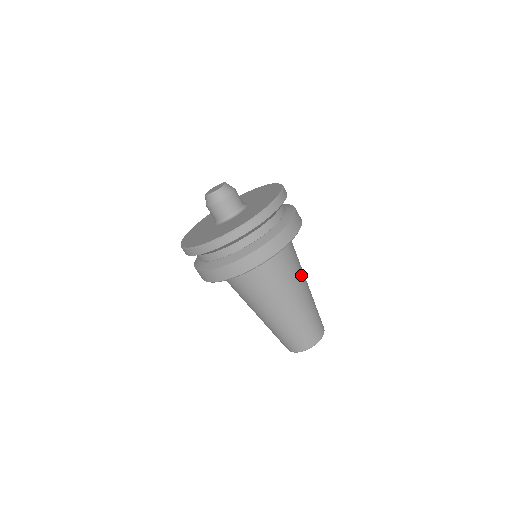
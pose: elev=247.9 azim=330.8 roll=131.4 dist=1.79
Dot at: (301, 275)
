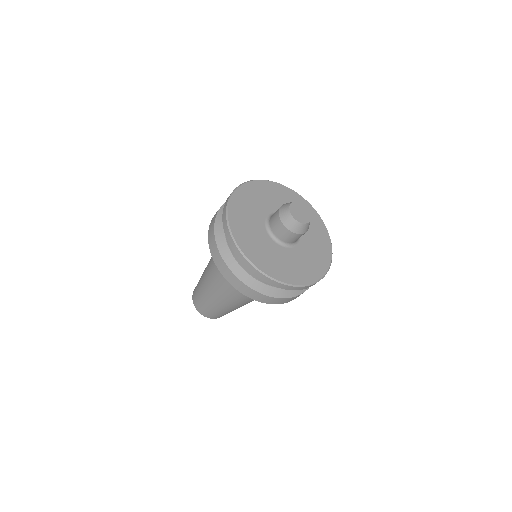
Dot at: occluded
